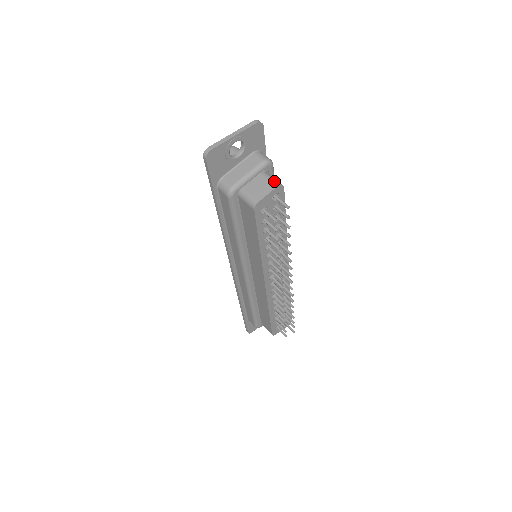
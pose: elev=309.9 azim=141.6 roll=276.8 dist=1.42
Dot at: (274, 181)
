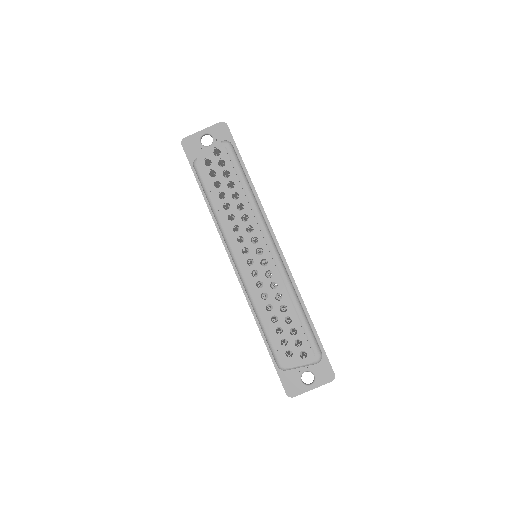
Dot at: occluded
